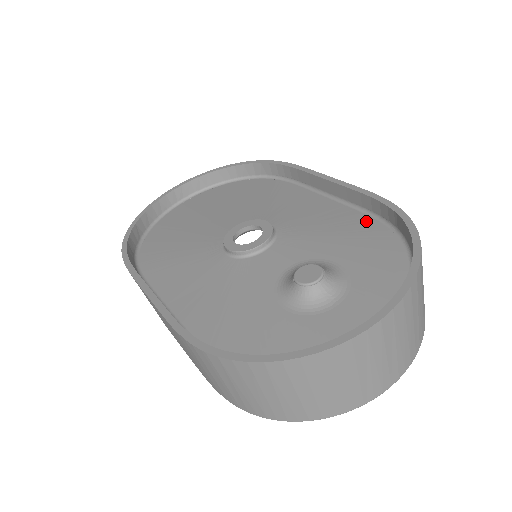
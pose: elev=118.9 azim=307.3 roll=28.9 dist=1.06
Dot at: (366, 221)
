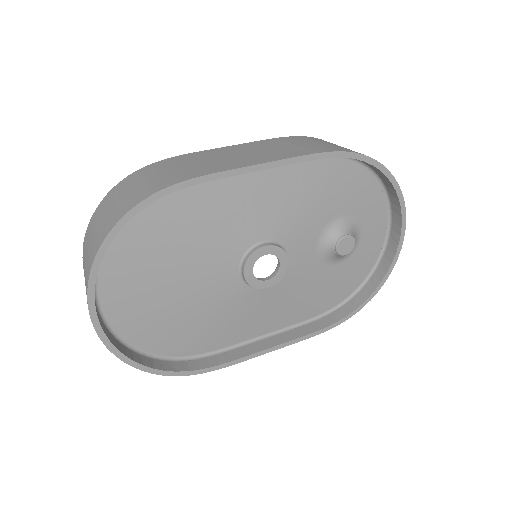
Dot at: (315, 166)
